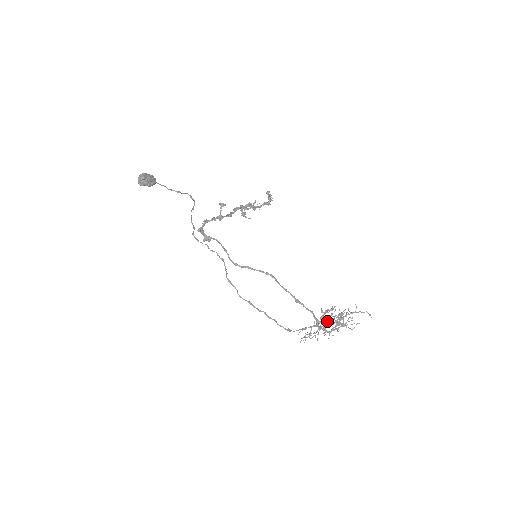
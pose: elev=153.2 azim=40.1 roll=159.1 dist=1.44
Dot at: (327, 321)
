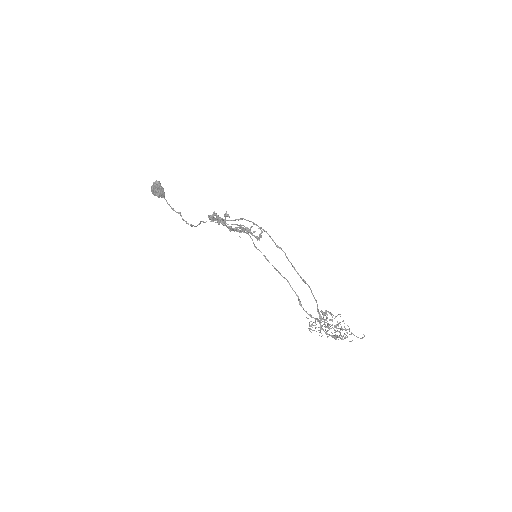
Dot at: occluded
